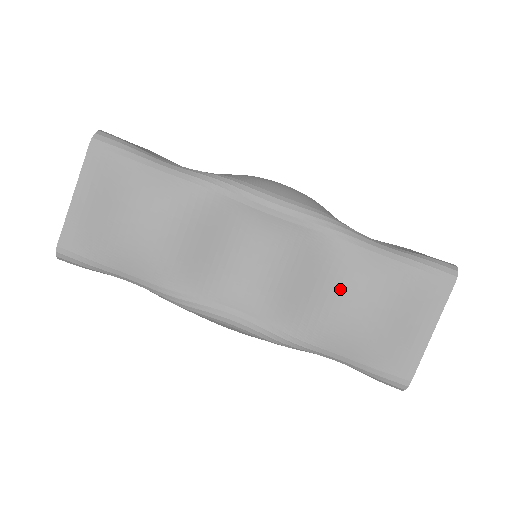
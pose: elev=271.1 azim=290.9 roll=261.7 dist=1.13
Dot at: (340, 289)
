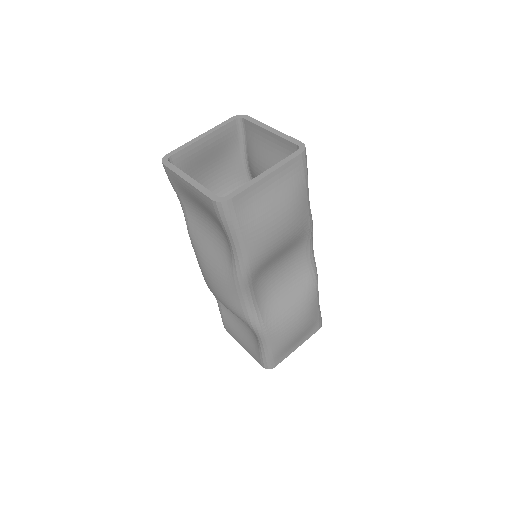
Dot at: (300, 314)
